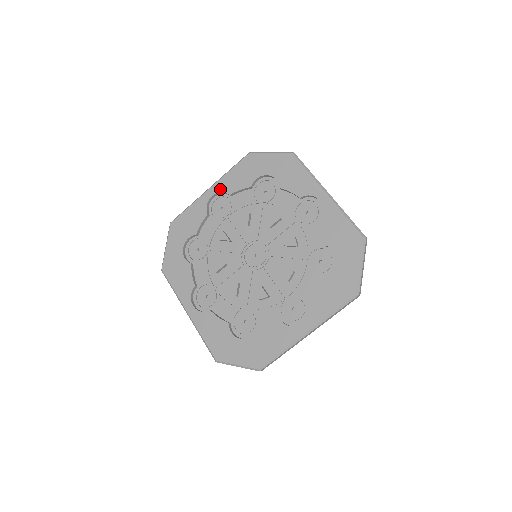
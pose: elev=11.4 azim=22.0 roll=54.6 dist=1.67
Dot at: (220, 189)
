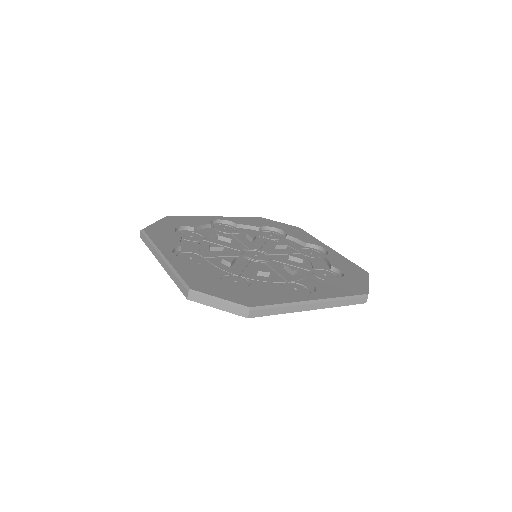
Dot at: (228, 219)
